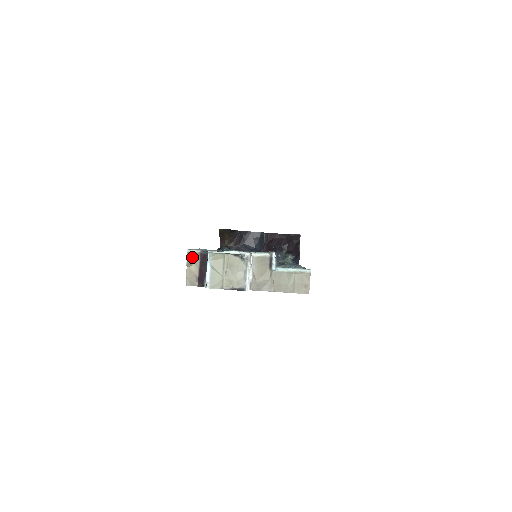
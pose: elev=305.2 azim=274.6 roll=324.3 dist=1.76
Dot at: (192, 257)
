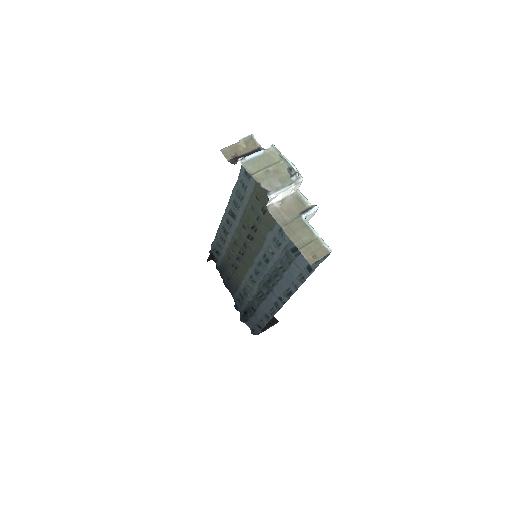
Dot at: (250, 142)
